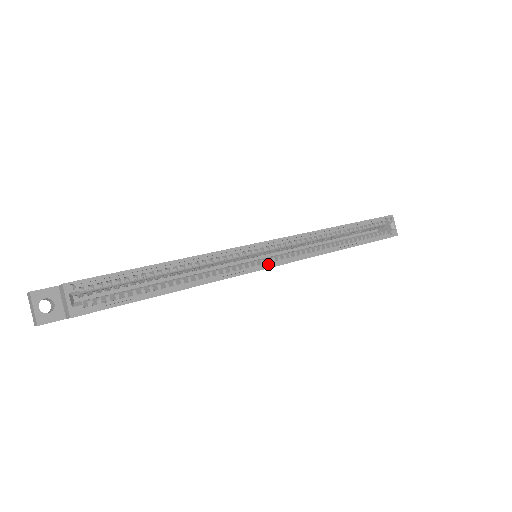
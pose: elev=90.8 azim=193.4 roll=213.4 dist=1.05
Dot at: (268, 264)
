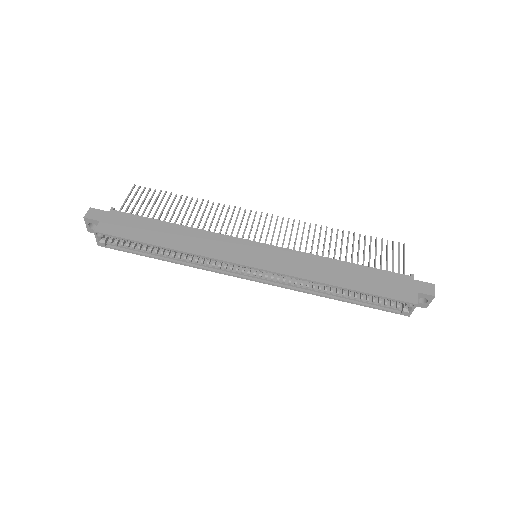
Dot at: (248, 276)
